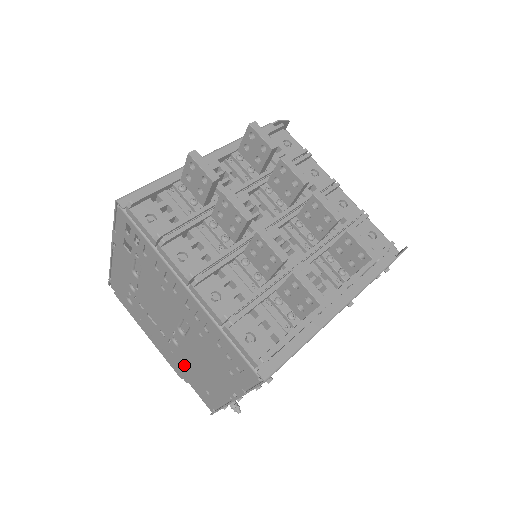
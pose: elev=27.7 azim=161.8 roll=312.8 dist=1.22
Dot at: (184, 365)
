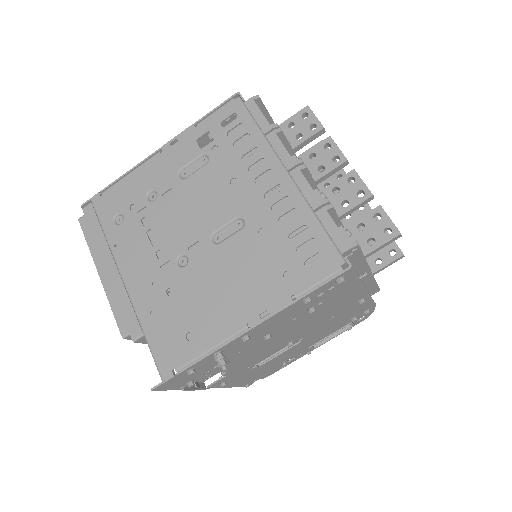
Dot at: (166, 299)
